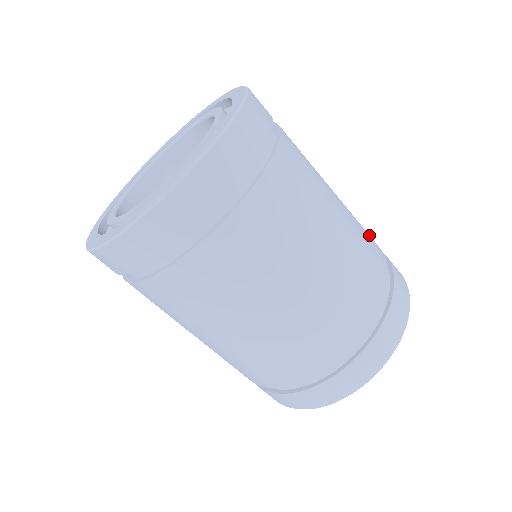
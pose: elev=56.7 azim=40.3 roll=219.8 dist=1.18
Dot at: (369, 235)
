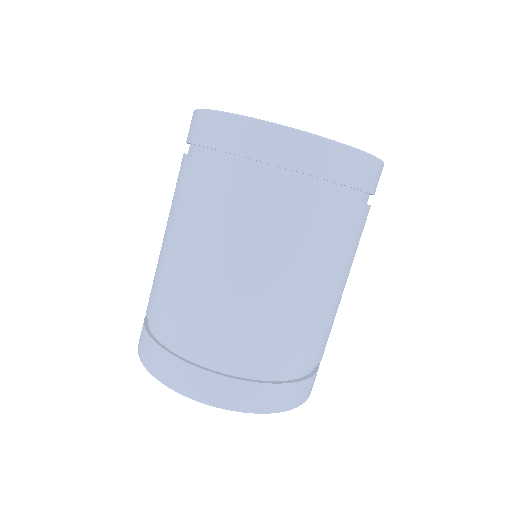
Dot at: occluded
